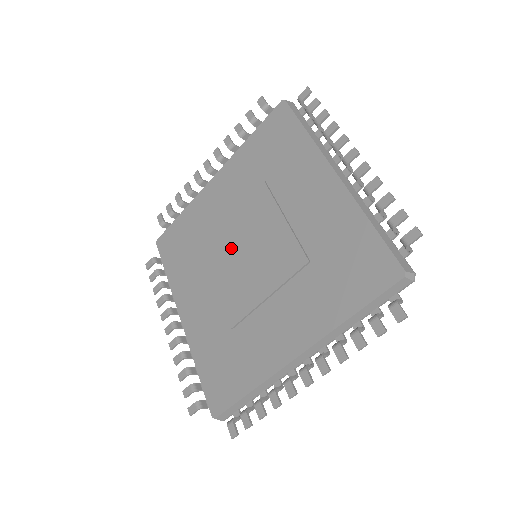
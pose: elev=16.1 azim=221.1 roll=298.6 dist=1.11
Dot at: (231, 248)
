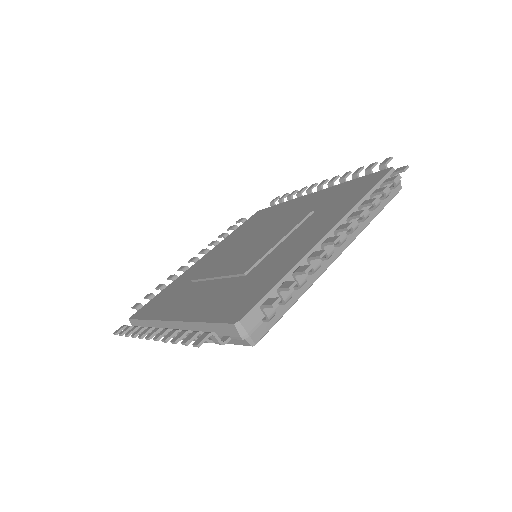
Dot at: (230, 257)
